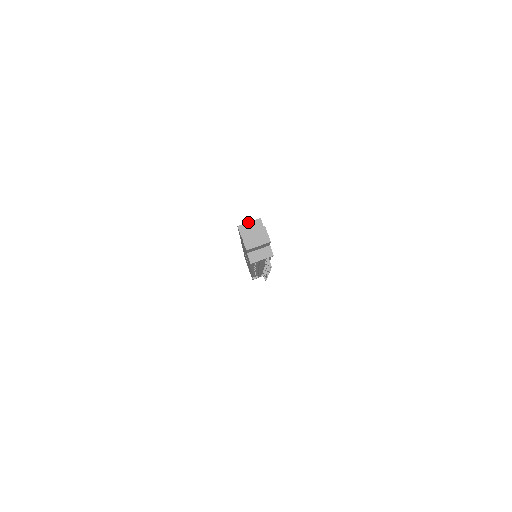
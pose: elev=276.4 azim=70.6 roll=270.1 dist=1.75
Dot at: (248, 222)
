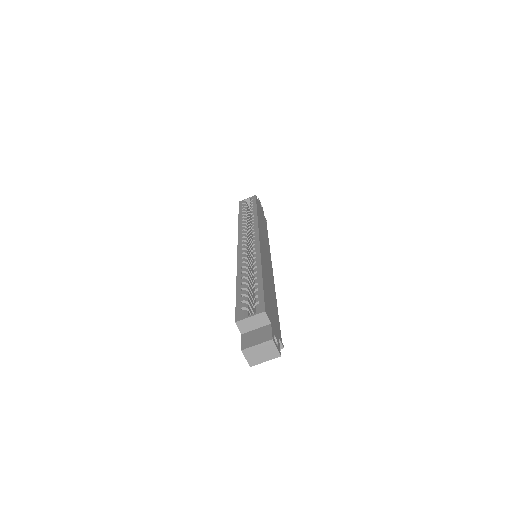
Dot at: (249, 317)
